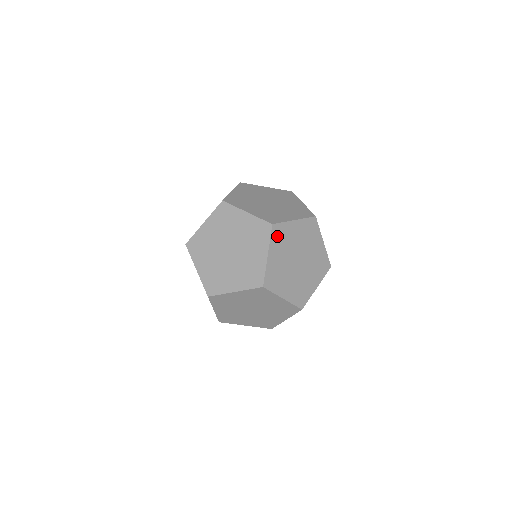
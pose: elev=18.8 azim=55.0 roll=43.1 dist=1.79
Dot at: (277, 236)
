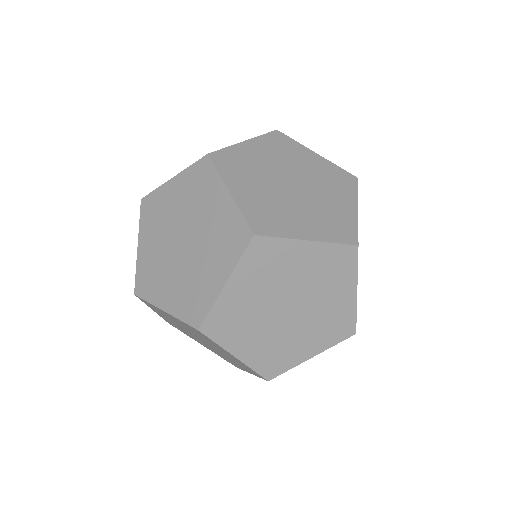
Dot at: (258, 257)
